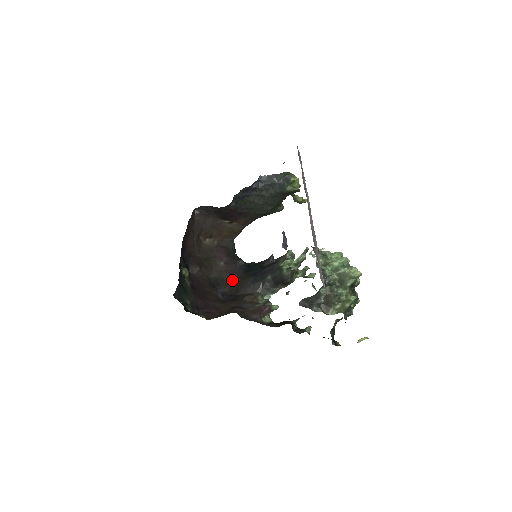
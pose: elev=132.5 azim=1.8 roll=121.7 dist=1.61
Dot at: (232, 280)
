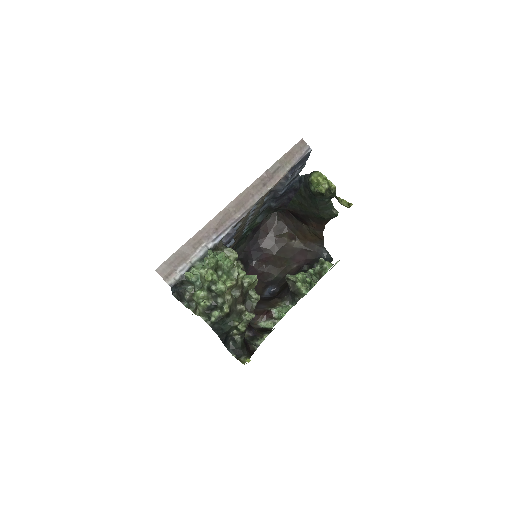
Dot at: (286, 283)
